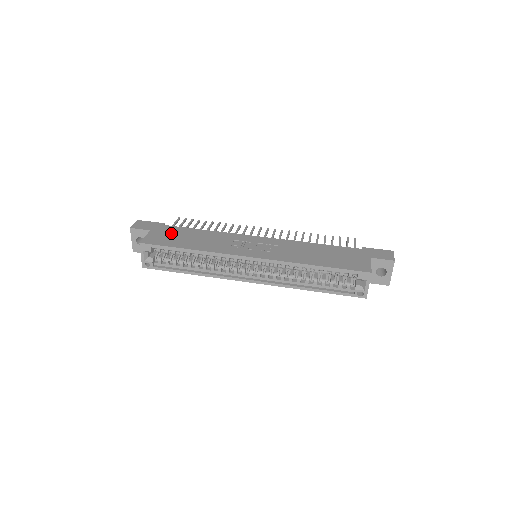
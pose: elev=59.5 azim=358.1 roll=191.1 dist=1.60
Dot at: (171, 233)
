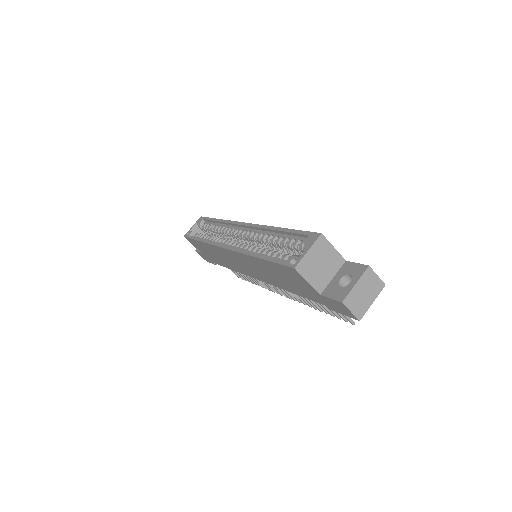
Dot at: occluded
